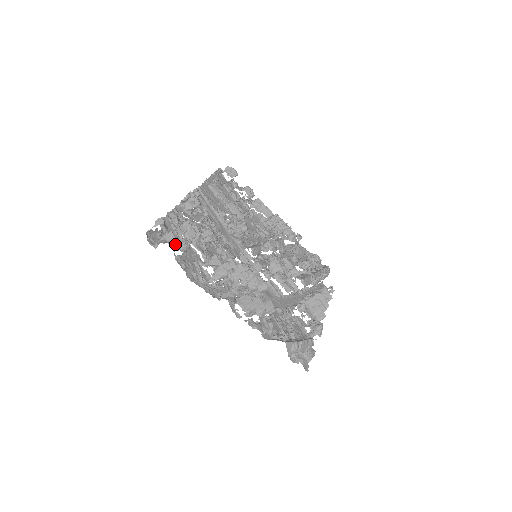
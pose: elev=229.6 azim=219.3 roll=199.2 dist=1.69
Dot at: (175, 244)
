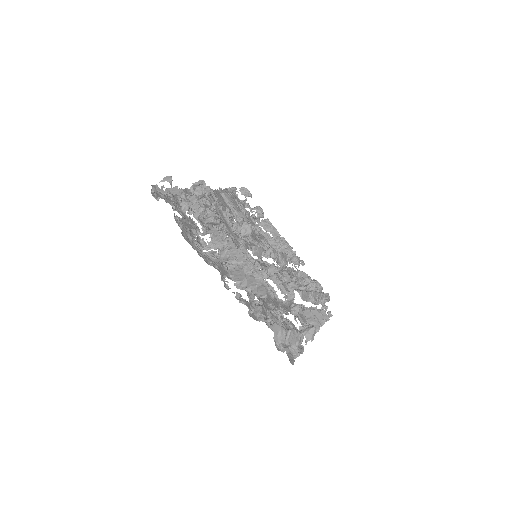
Dot at: (177, 210)
